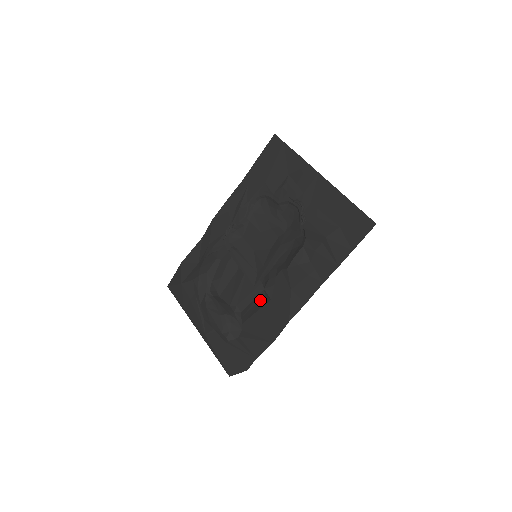
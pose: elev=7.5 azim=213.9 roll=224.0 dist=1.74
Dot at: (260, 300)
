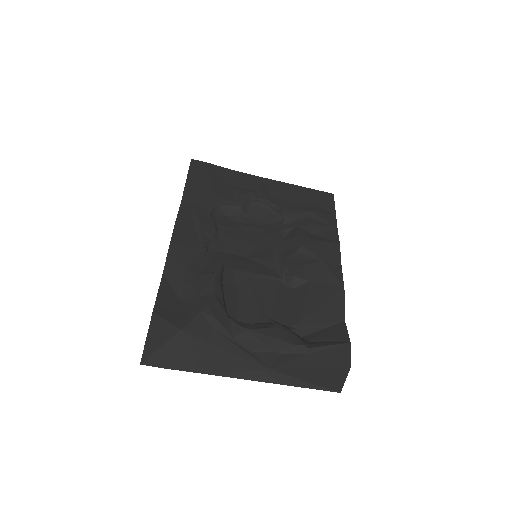
Dot at: (293, 295)
